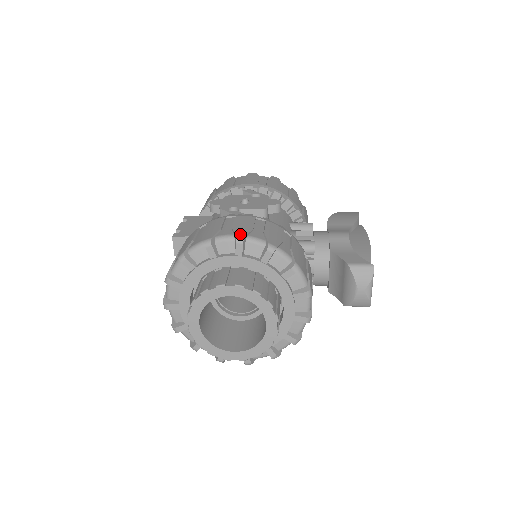
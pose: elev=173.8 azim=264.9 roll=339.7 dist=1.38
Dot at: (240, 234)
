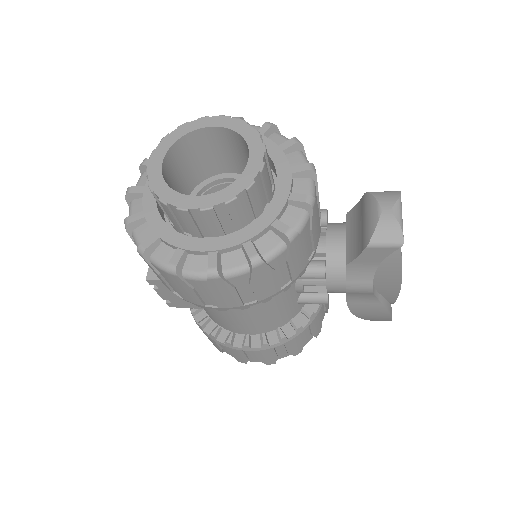
Dot at: occluded
